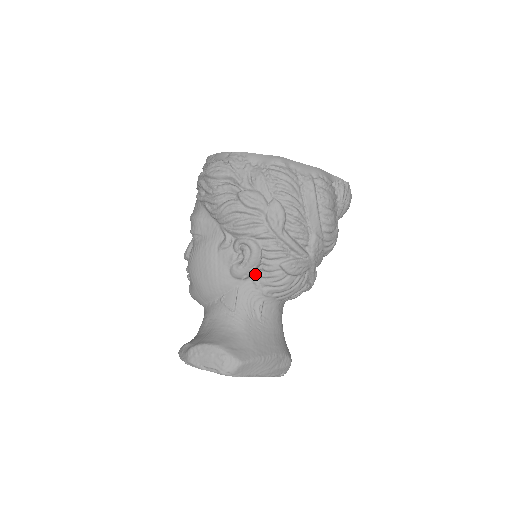
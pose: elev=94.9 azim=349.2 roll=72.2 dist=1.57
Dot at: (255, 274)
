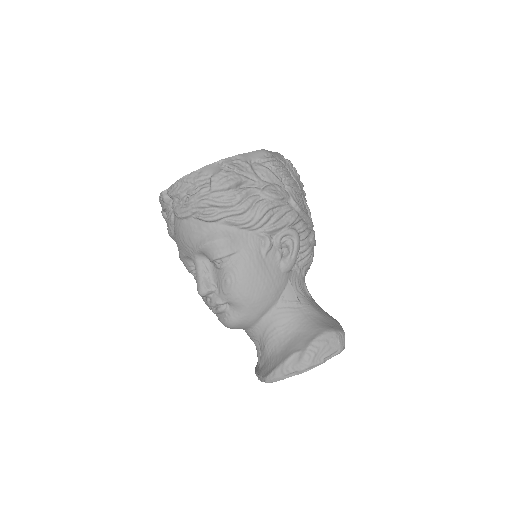
Dot at: occluded
